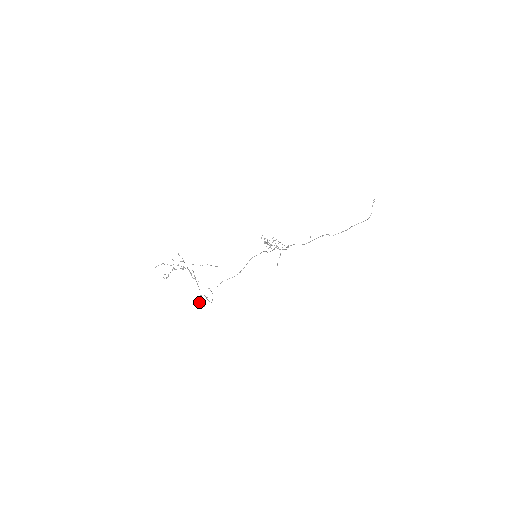
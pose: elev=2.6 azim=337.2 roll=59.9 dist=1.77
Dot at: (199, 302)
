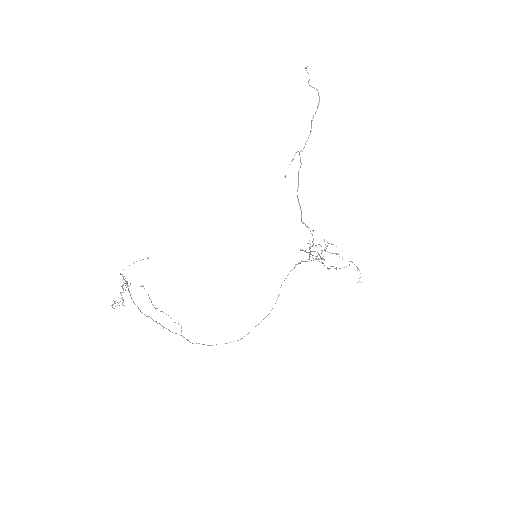
Dot at: (166, 328)
